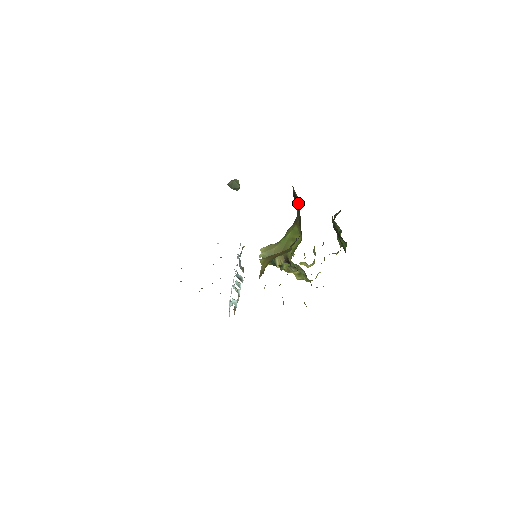
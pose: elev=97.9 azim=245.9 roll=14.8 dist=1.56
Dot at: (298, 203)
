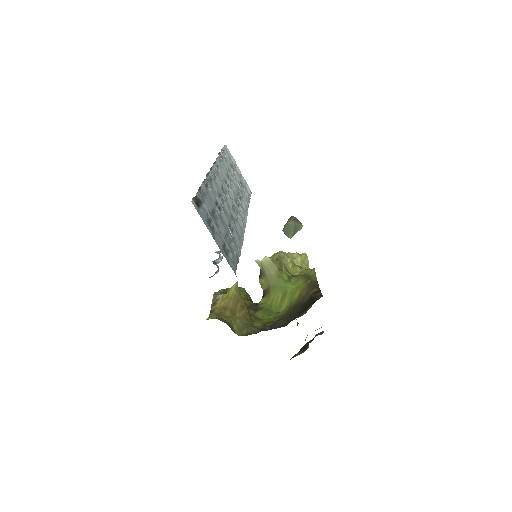
Dot at: (300, 314)
